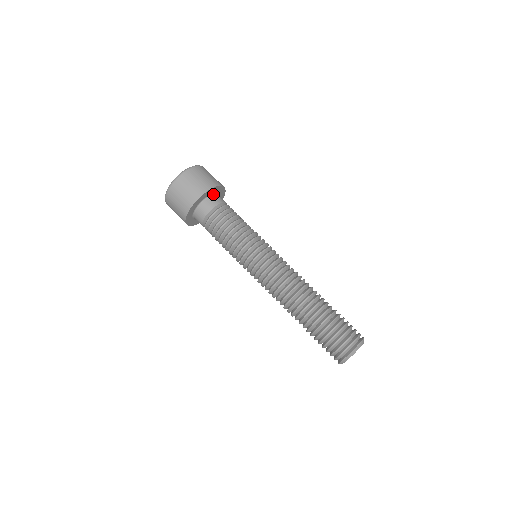
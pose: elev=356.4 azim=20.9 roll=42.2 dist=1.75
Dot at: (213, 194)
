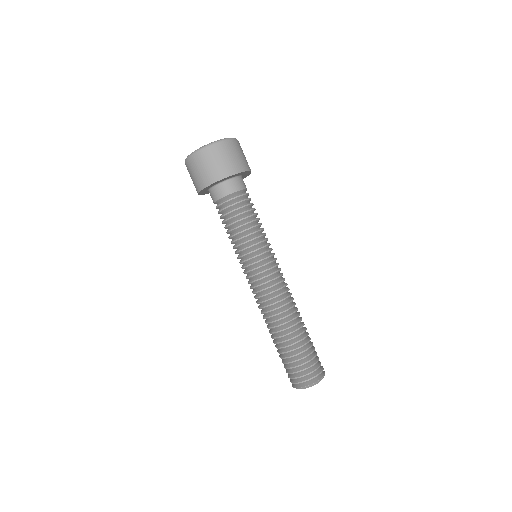
Dot at: (223, 181)
